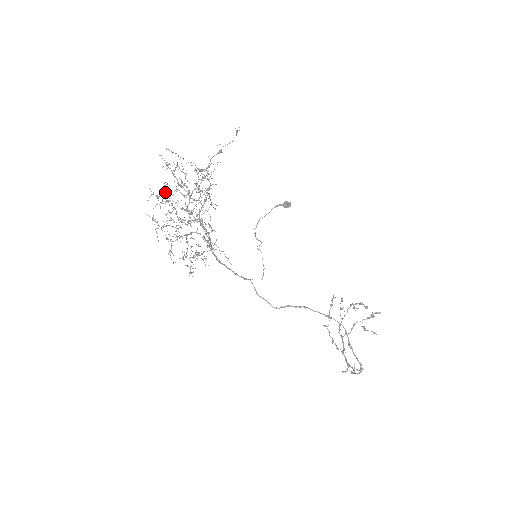
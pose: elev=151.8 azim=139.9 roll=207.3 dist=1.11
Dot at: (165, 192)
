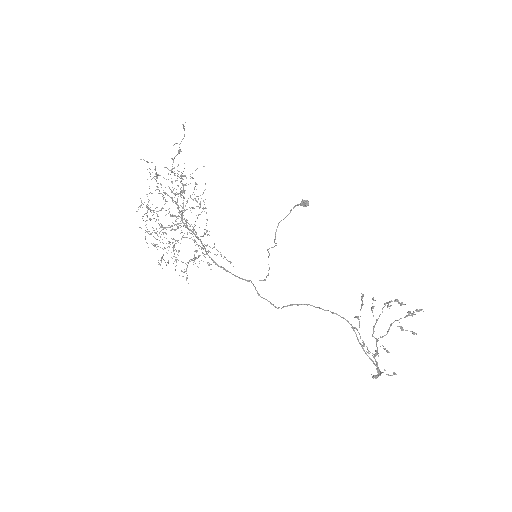
Dot at: occluded
